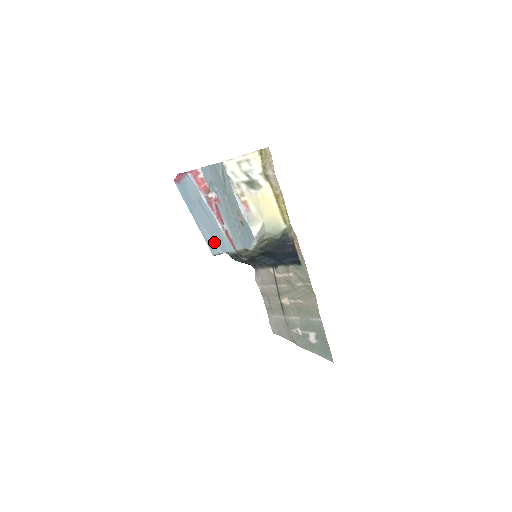
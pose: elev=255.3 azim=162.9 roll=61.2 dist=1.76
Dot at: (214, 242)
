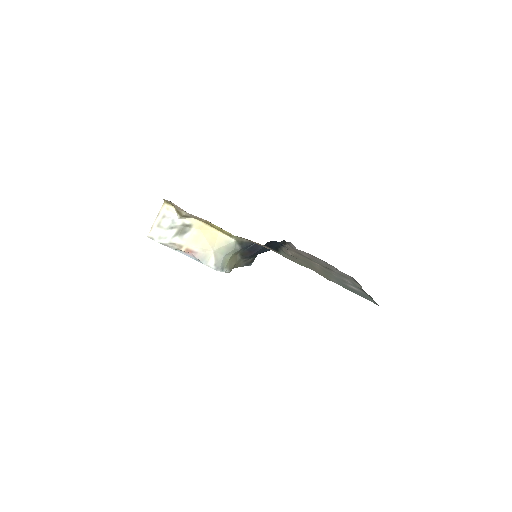
Dot at: occluded
